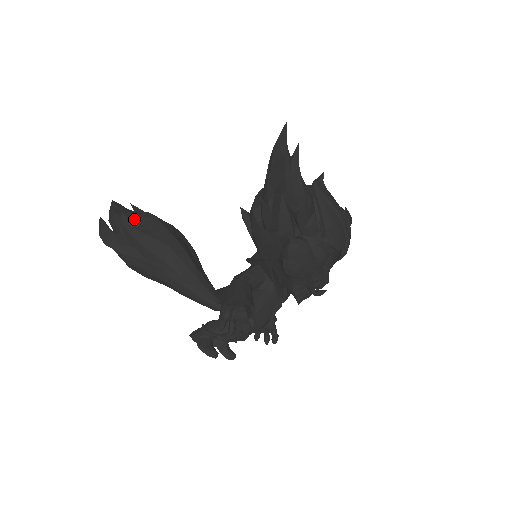
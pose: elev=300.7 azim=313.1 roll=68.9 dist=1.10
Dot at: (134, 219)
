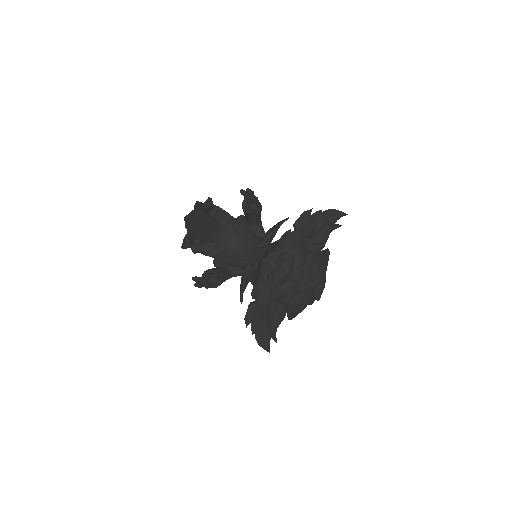
Dot at: occluded
